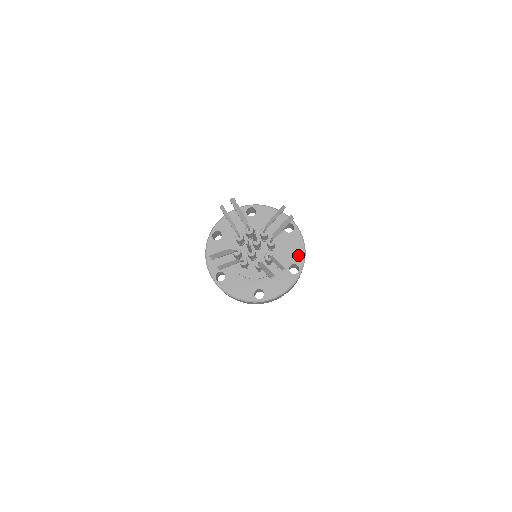
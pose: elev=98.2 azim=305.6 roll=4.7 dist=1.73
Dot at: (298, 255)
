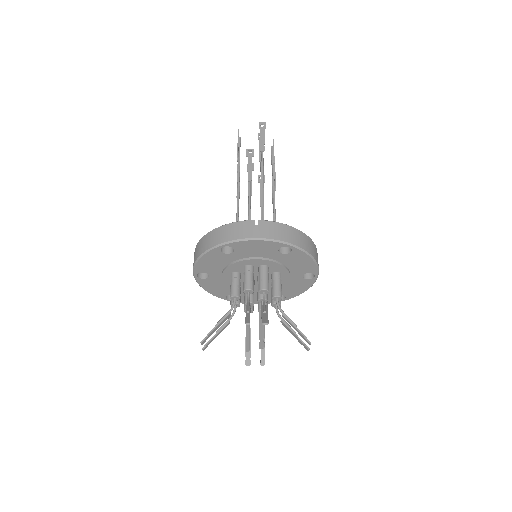
Dot at: (294, 293)
